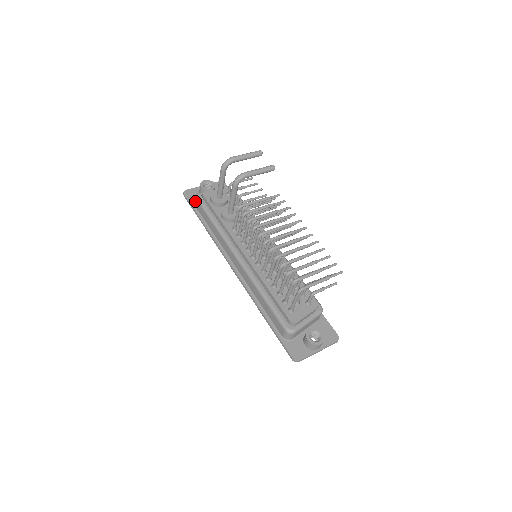
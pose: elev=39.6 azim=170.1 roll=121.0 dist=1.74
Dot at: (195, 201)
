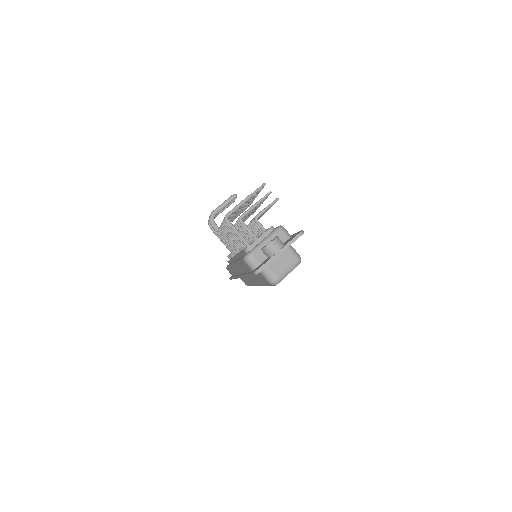
Dot at: occluded
